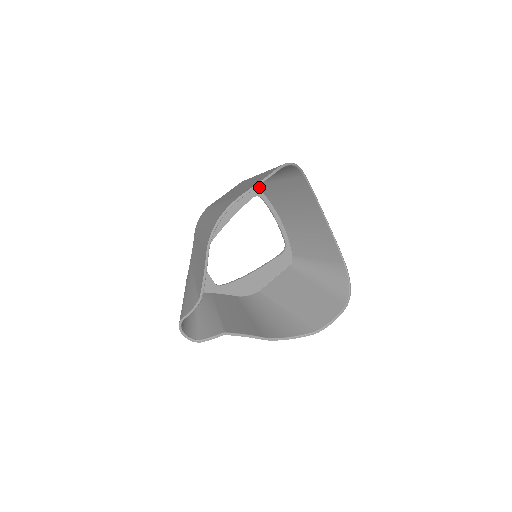
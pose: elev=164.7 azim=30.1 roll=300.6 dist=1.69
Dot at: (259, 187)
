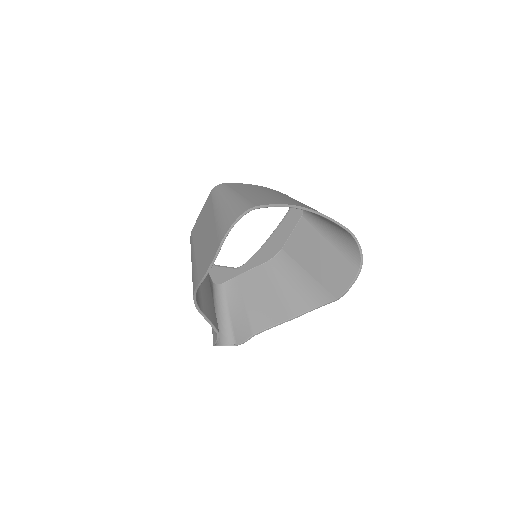
Dot at: occluded
